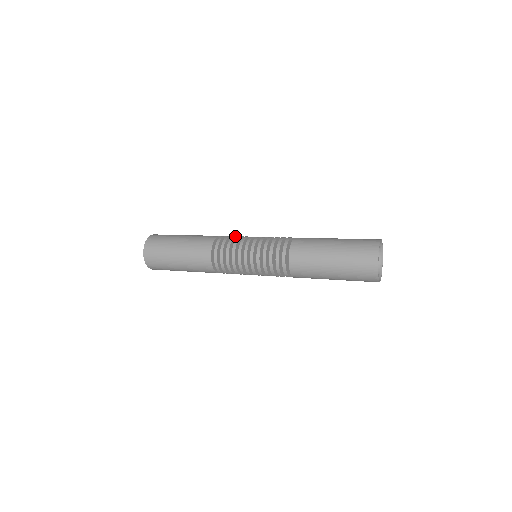
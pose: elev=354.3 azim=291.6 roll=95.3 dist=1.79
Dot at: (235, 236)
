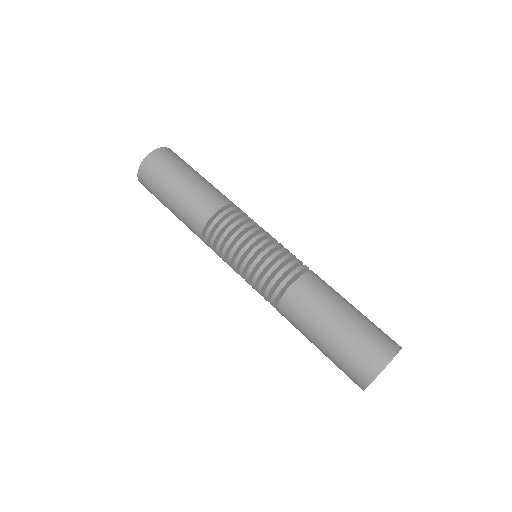
Dot at: (242, 220)
